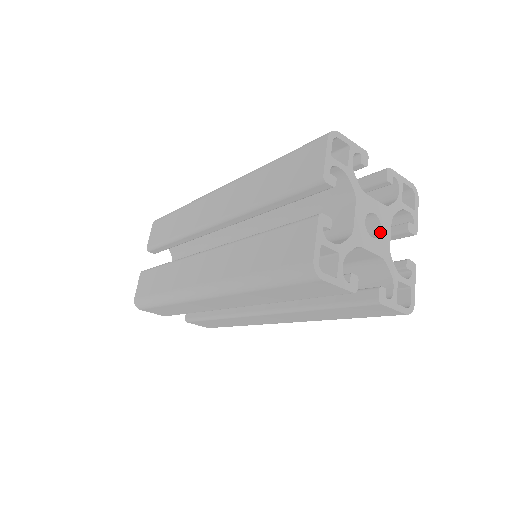
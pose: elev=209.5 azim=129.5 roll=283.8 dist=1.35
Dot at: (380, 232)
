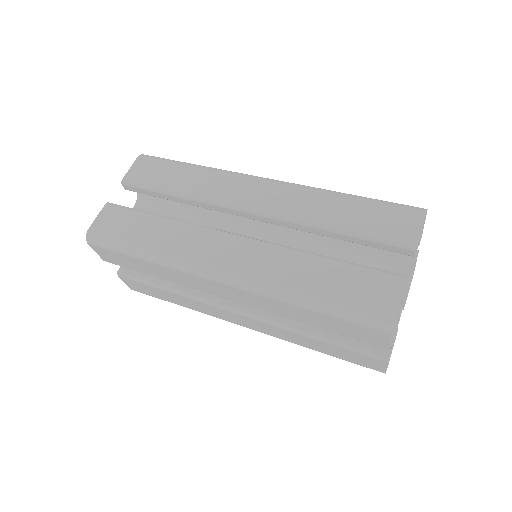
Dot at: (403, 302)
